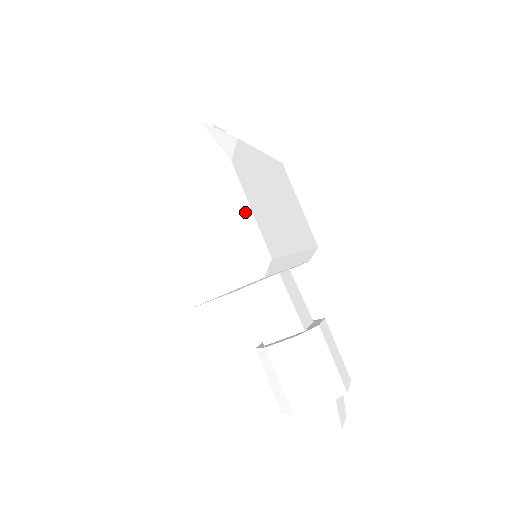
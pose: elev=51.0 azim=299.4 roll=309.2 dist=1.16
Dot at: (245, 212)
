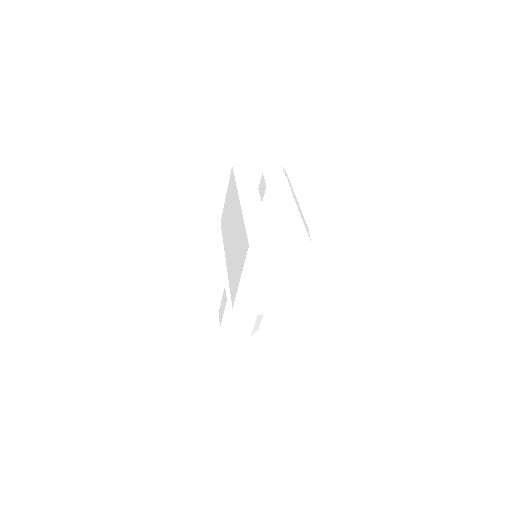
Dot at: (298, 290)
